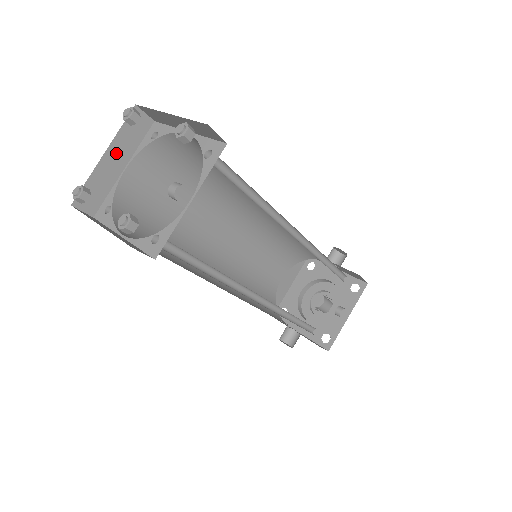
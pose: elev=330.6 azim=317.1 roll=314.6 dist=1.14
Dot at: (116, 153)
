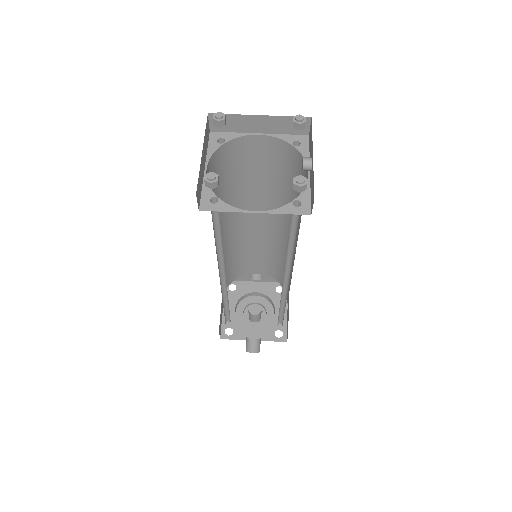
Dot at: (204, 152)
